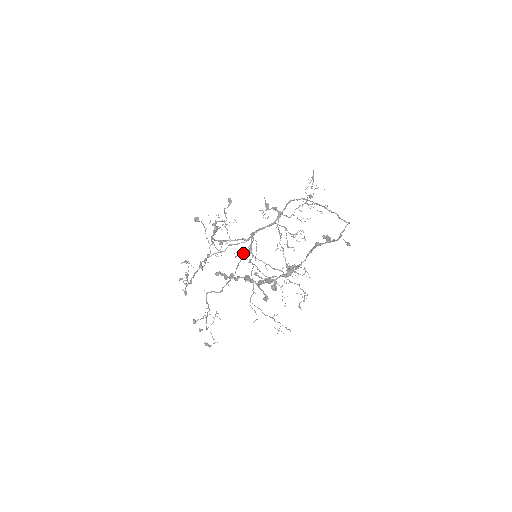
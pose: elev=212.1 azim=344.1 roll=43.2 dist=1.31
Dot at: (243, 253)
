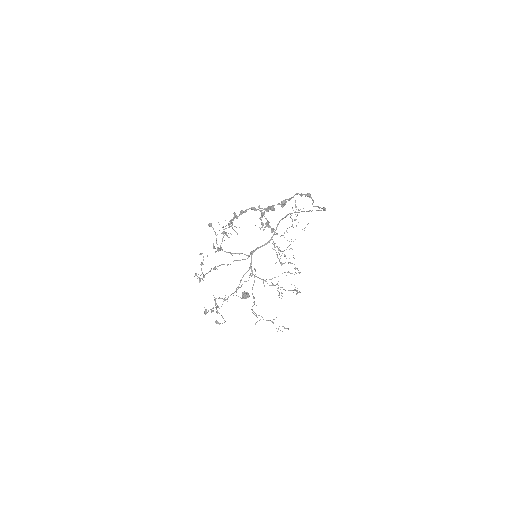
Dot at: (243, 295)
